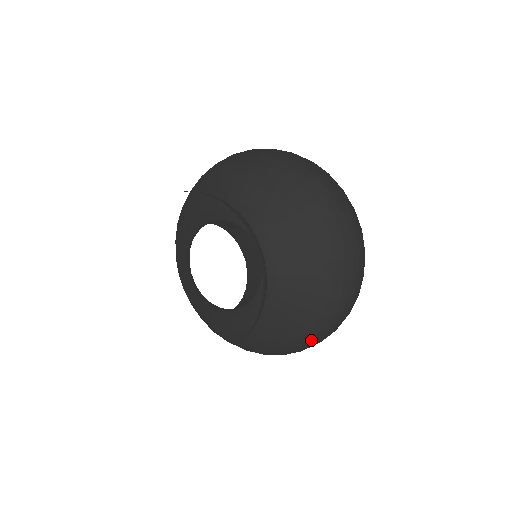
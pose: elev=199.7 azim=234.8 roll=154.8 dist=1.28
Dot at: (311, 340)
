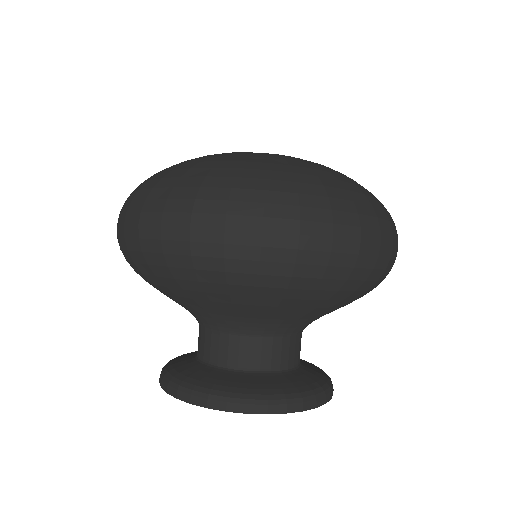
Dot at: occluded
